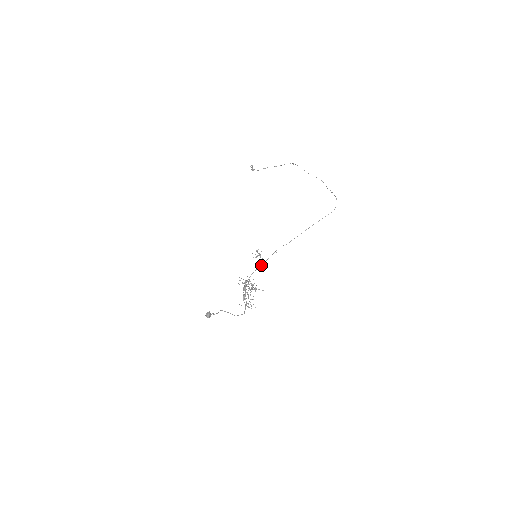
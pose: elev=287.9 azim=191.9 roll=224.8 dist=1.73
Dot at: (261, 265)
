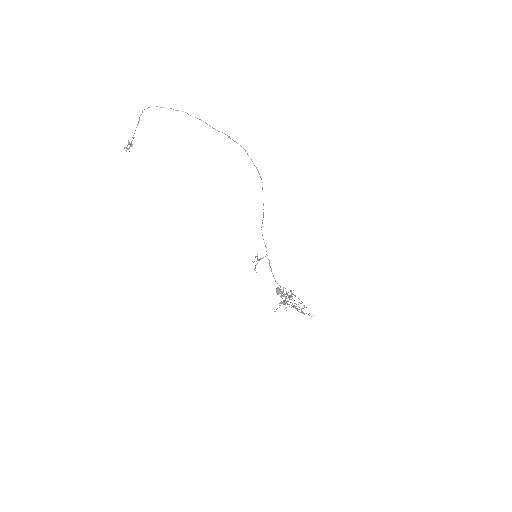
Dot at: occluded
